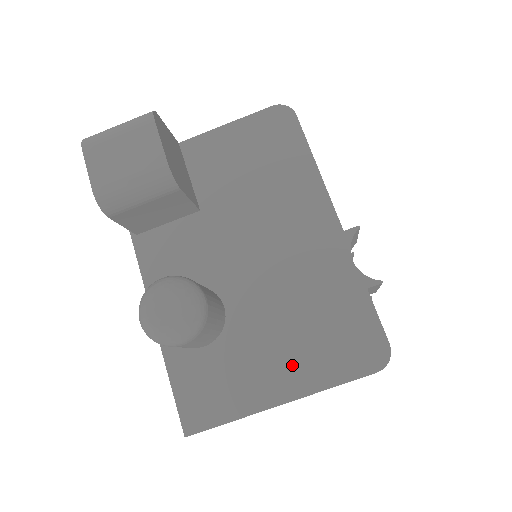
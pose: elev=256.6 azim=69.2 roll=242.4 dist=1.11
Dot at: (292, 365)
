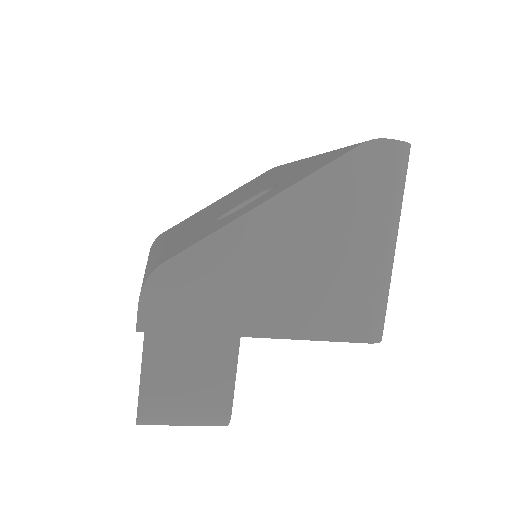
Dot at: occluded
